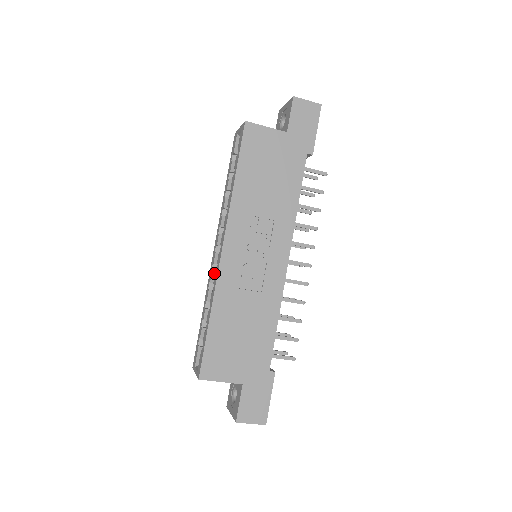
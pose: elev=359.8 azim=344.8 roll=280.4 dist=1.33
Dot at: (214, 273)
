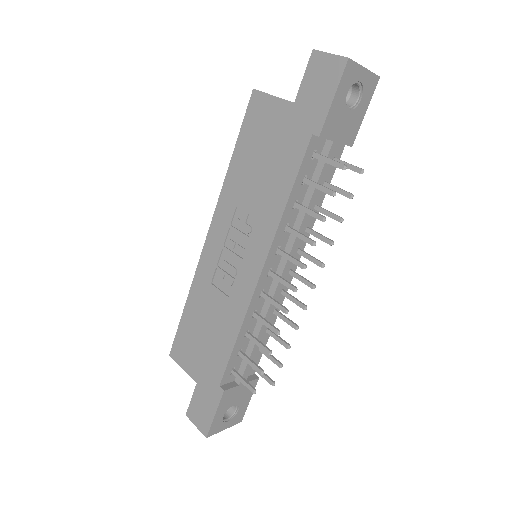
Dot at: occluded
